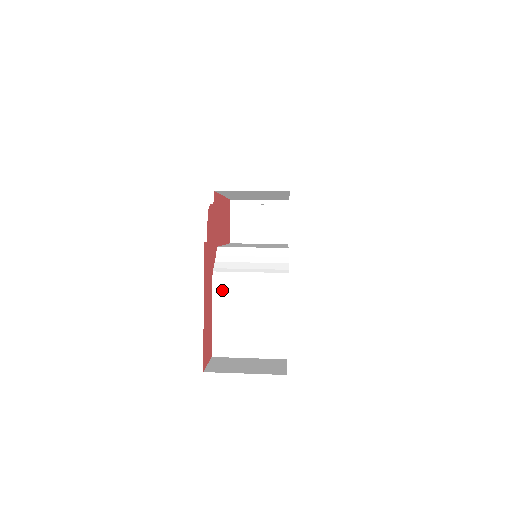
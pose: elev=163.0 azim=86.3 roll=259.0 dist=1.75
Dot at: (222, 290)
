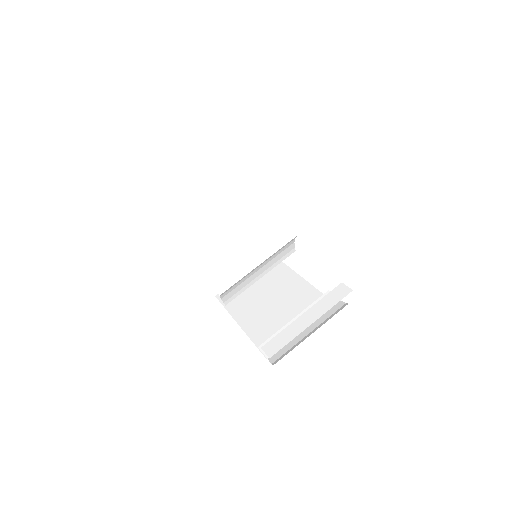
Dot at: occluded
